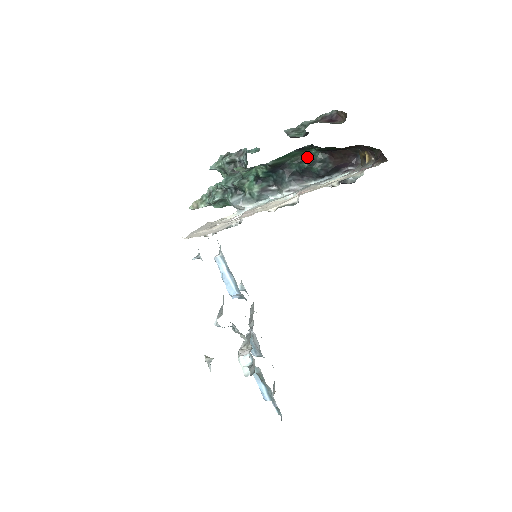
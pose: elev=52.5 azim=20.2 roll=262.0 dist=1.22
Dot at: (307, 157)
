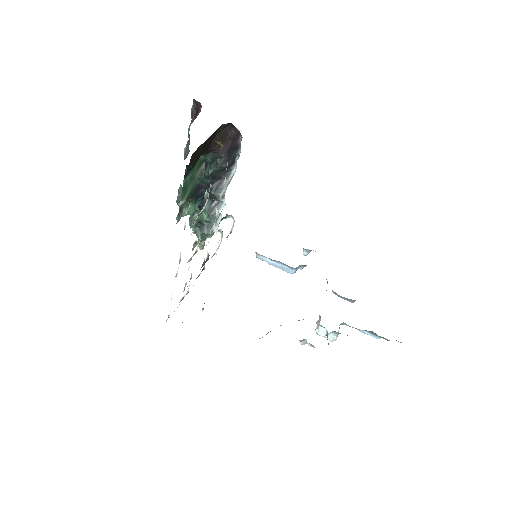
Dot at: (206, 164)
